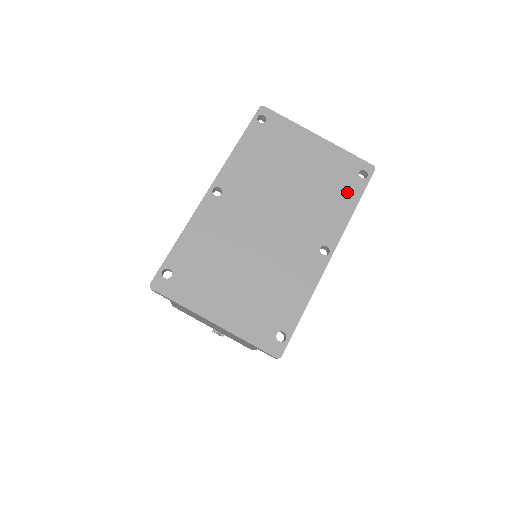
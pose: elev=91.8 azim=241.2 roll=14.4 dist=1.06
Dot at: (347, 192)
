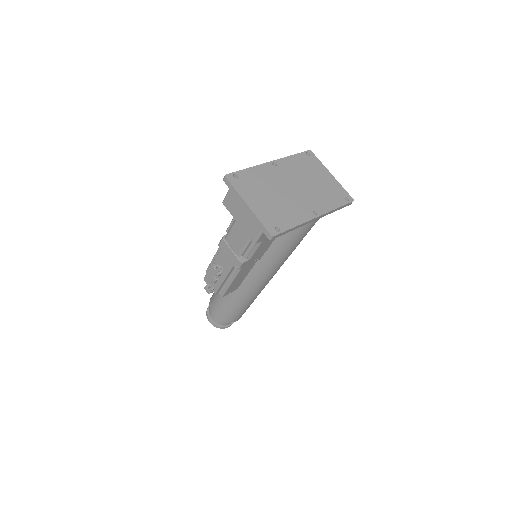
Dot at: (336, 200)
